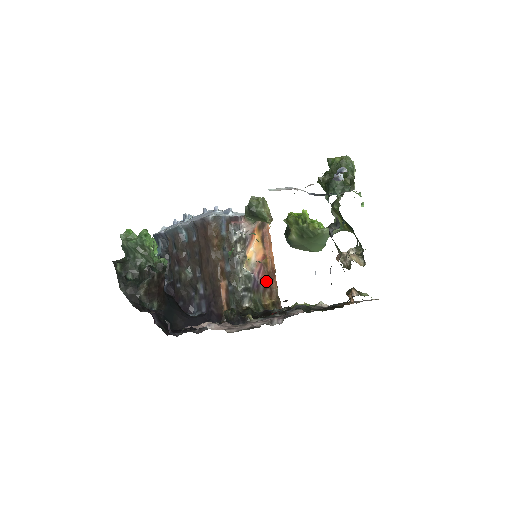
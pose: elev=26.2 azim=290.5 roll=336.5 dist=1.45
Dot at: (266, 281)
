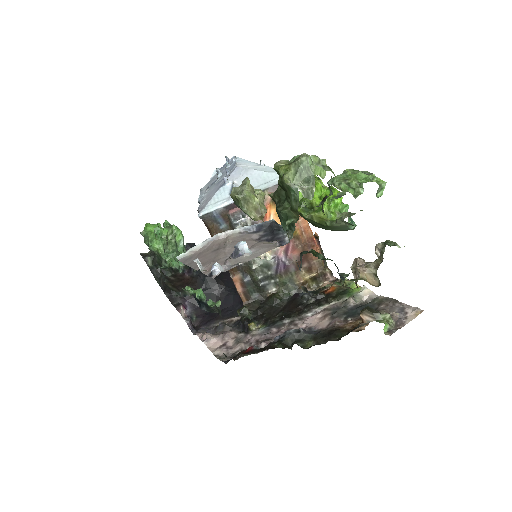
Dot at: occluded
